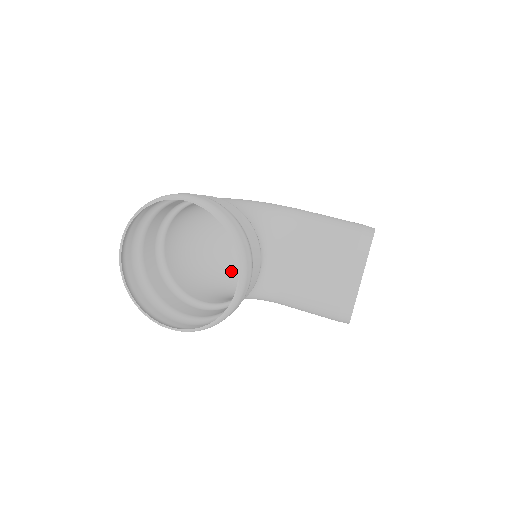
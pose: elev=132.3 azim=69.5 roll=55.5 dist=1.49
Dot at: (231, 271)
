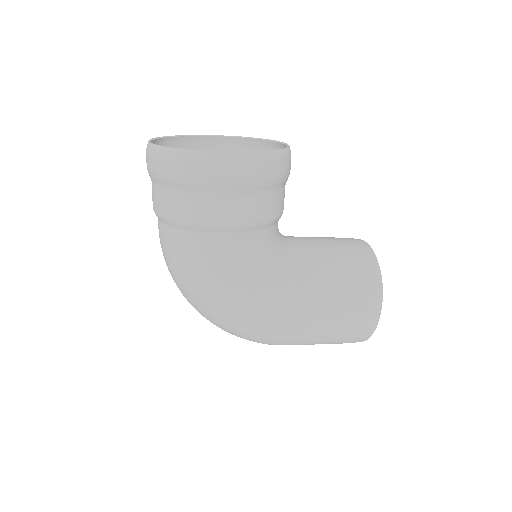
Dot at: (220, 317)
